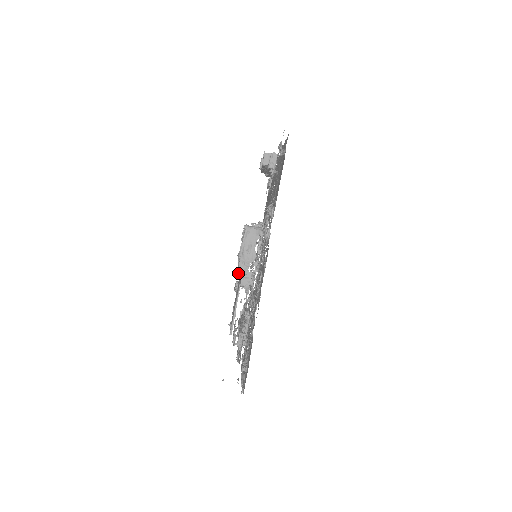
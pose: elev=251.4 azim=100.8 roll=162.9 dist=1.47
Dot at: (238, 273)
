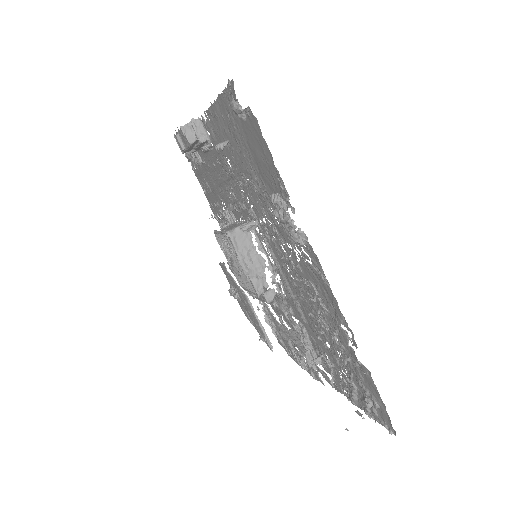
Dot at: (258, 293)
